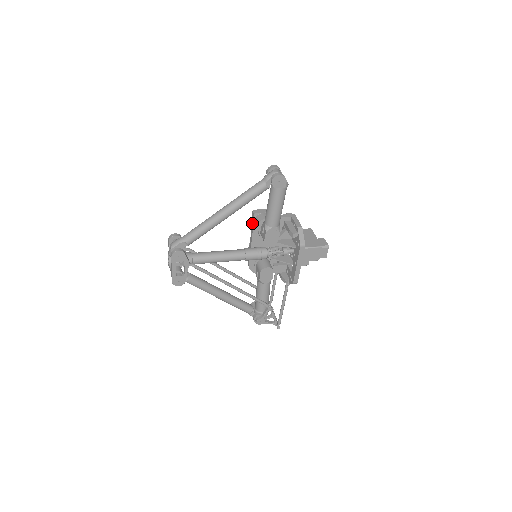
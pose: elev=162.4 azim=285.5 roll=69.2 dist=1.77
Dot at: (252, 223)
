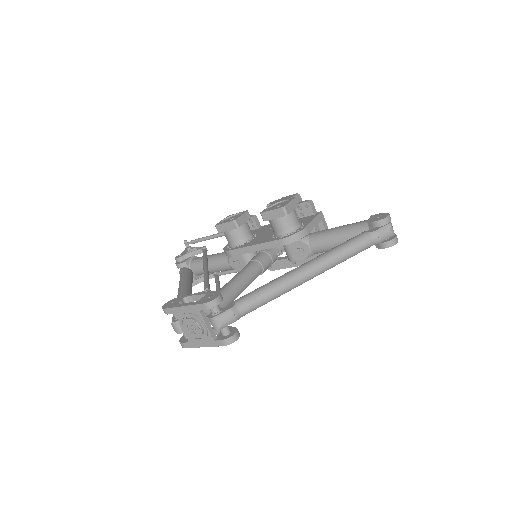
Dot at: (270, 218)
